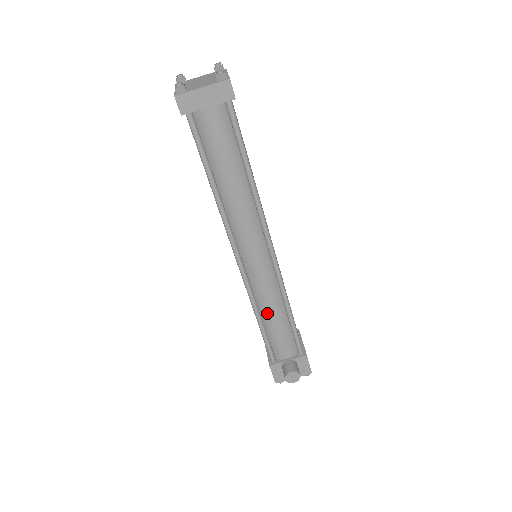
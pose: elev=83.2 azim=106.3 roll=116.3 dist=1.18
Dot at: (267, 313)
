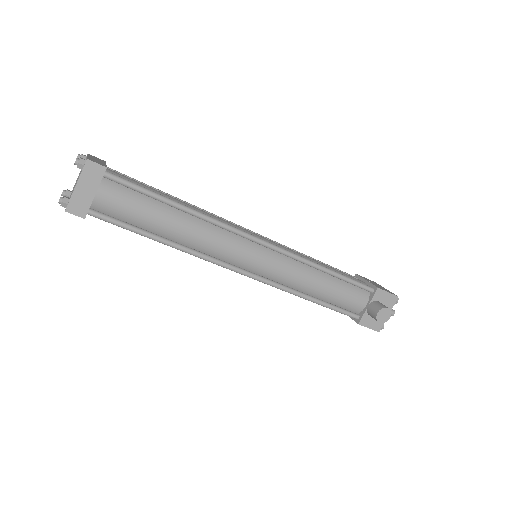
Dot at: (310, 288)
